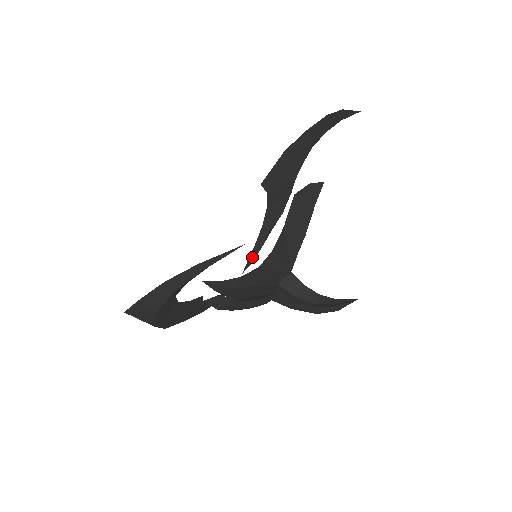
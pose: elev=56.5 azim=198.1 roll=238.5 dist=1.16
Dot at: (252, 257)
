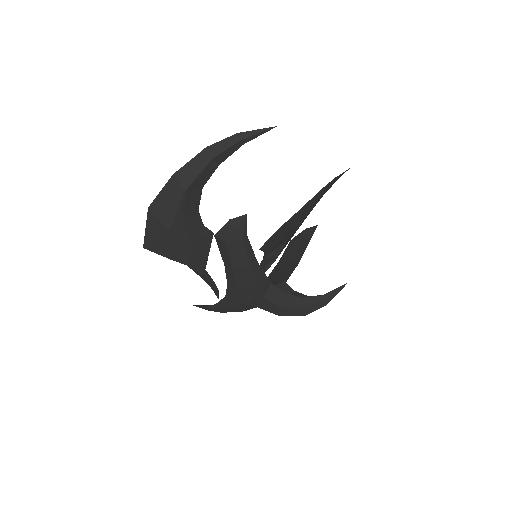
Dot at: occluded
